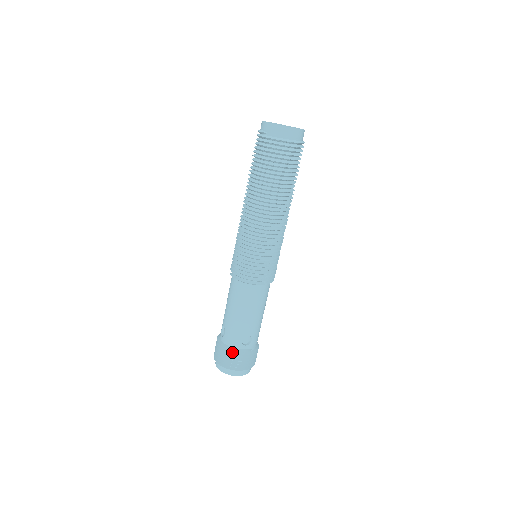
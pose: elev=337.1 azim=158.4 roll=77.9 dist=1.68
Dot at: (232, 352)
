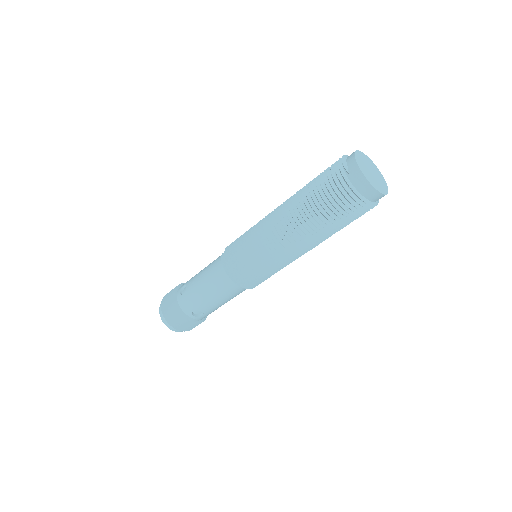
Dot at: (179, 313)
